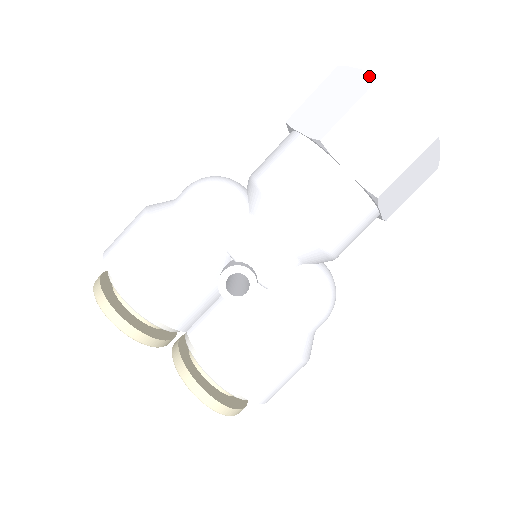
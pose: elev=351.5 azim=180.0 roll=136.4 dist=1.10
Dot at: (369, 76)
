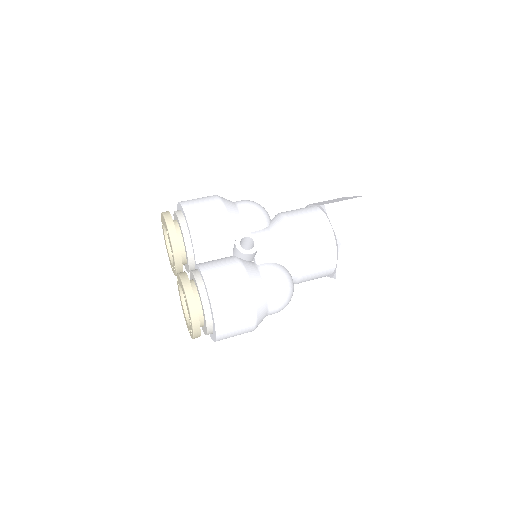
Dot at: (358, 196)
